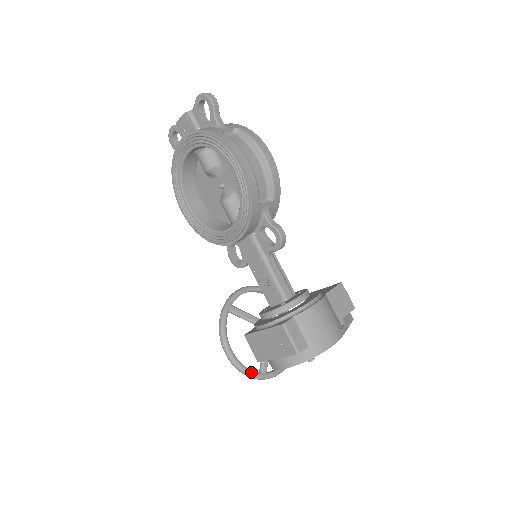
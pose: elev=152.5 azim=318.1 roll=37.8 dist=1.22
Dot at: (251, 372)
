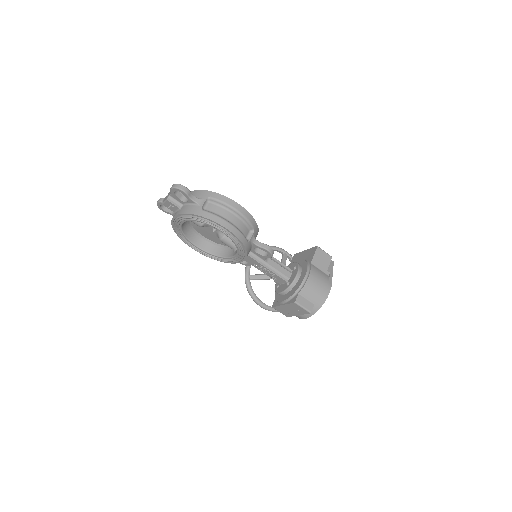
Dot at: occluded
